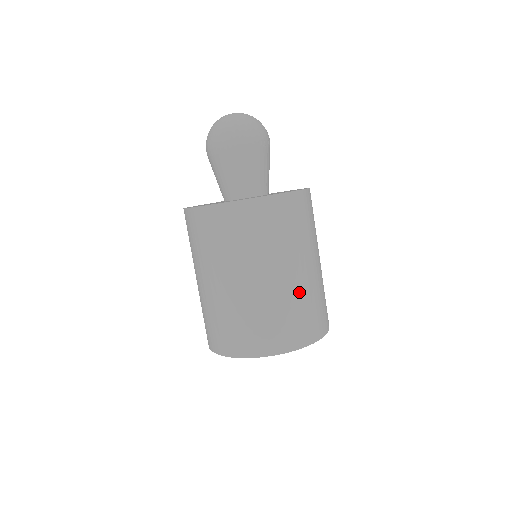
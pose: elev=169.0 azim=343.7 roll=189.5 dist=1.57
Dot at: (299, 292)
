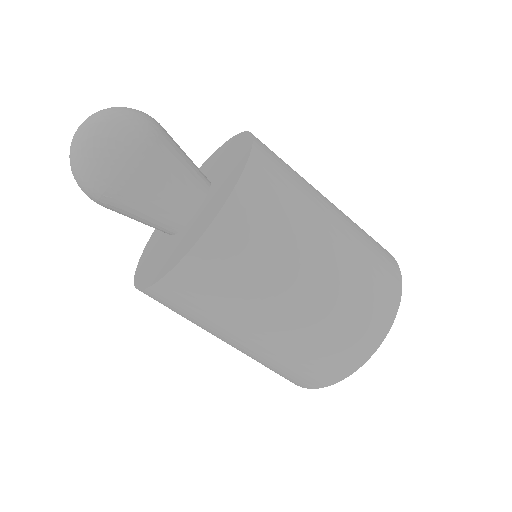
Dot at: (348, 218)
